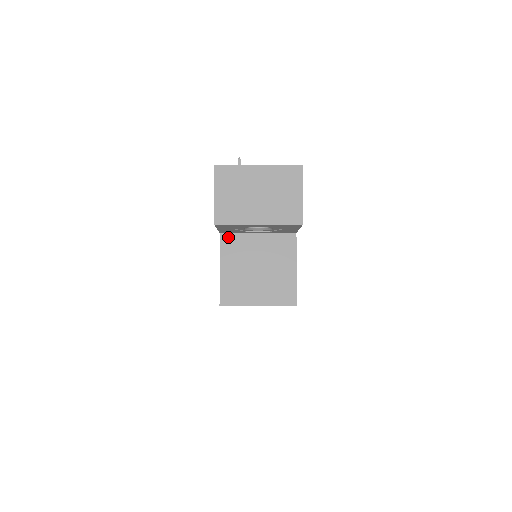
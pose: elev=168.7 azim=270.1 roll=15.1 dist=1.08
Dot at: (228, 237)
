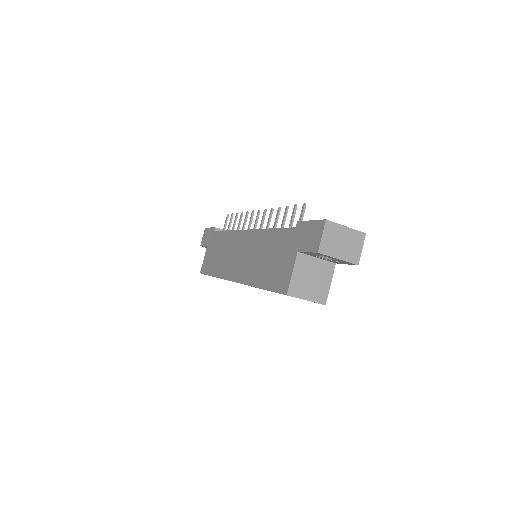
Dot at: (301, 255)
